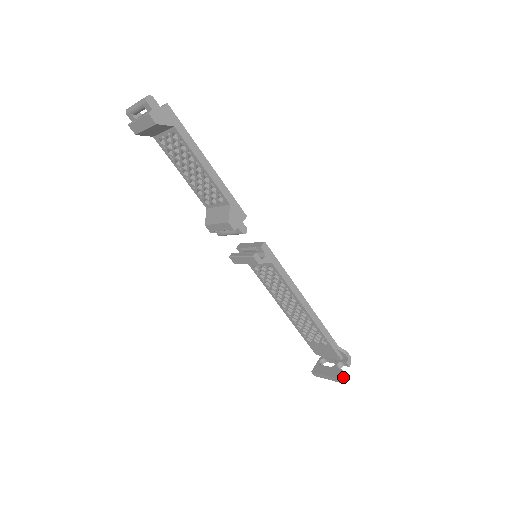
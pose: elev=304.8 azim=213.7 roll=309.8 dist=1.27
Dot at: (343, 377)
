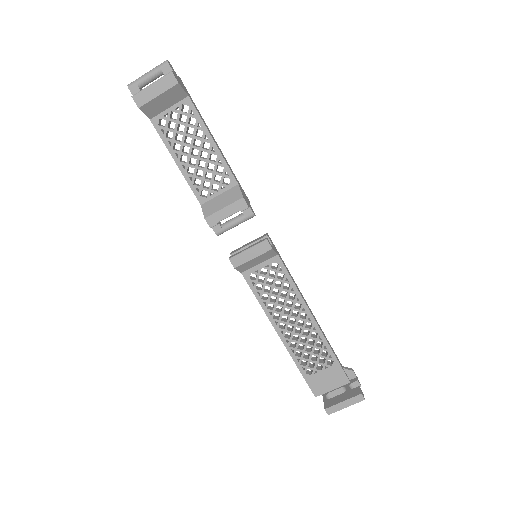
Dot at: (363, 395)
